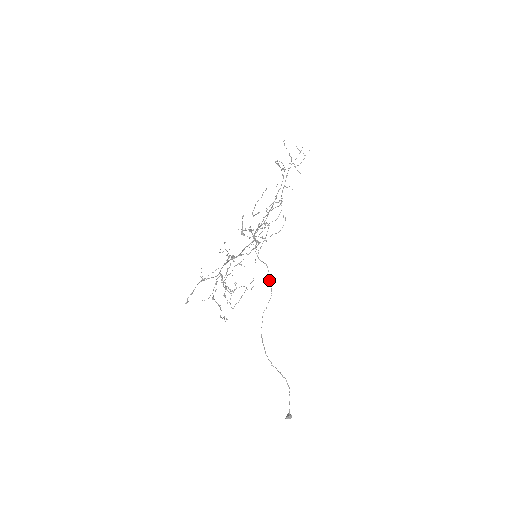
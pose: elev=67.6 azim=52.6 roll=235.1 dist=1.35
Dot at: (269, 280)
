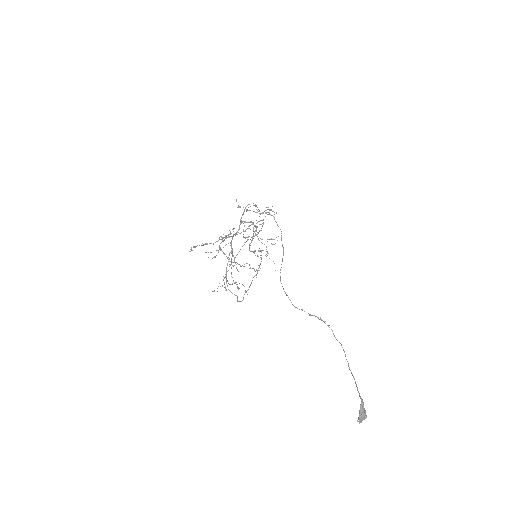
Dot at: (277, 224)
